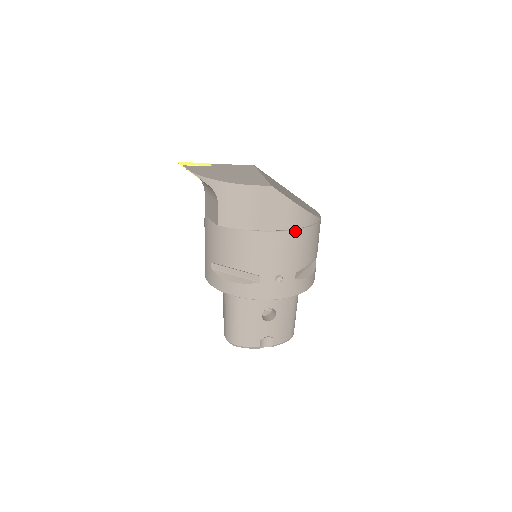
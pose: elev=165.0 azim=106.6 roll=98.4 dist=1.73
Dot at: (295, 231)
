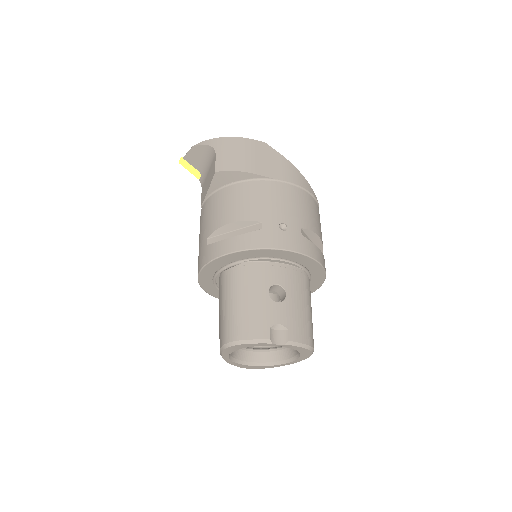
Dot at: (293, 187)
